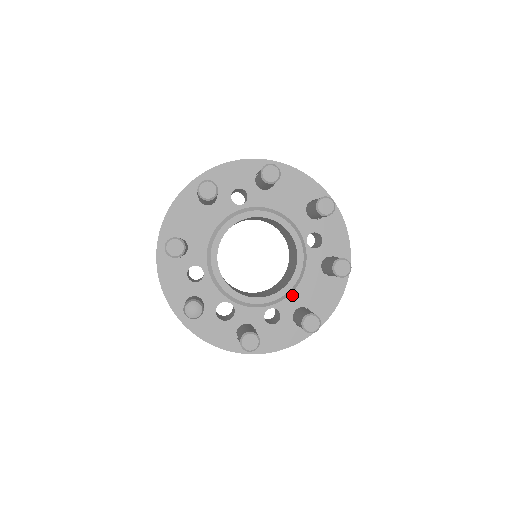
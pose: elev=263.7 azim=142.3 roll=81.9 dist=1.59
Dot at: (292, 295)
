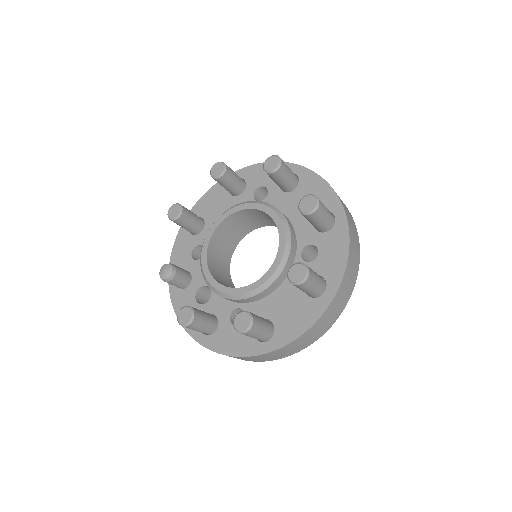
Dot at: (264, 303)
